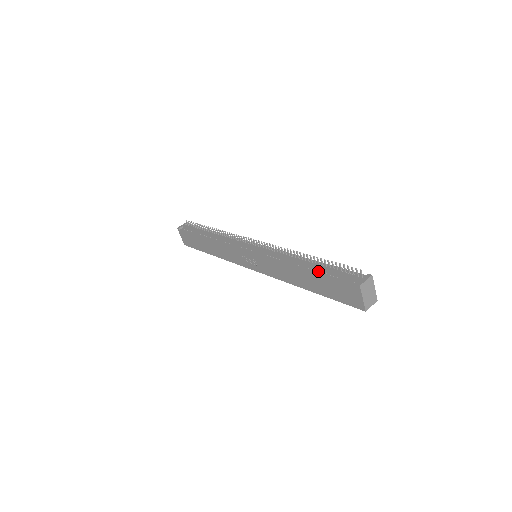
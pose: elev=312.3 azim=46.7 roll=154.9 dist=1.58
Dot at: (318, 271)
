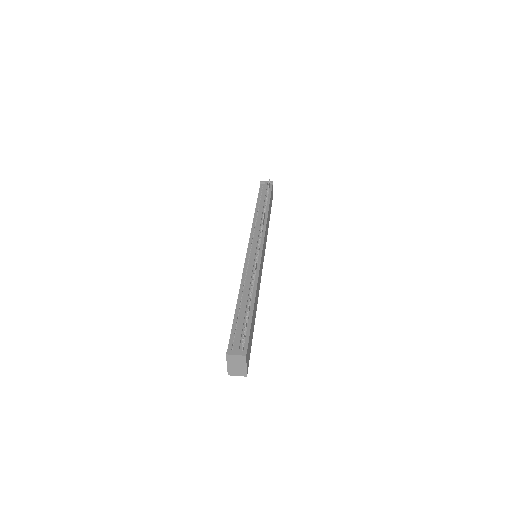
Dot at: (238, 313)
